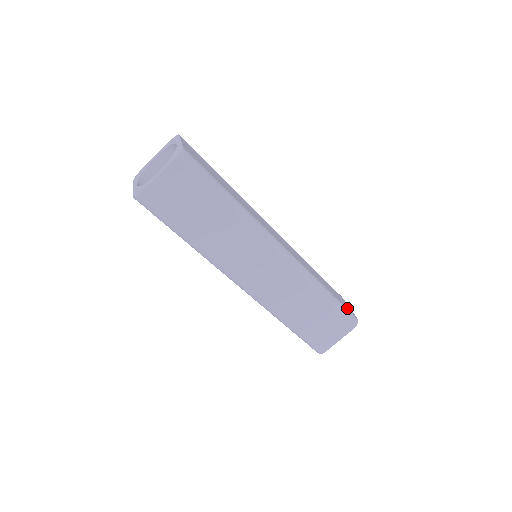
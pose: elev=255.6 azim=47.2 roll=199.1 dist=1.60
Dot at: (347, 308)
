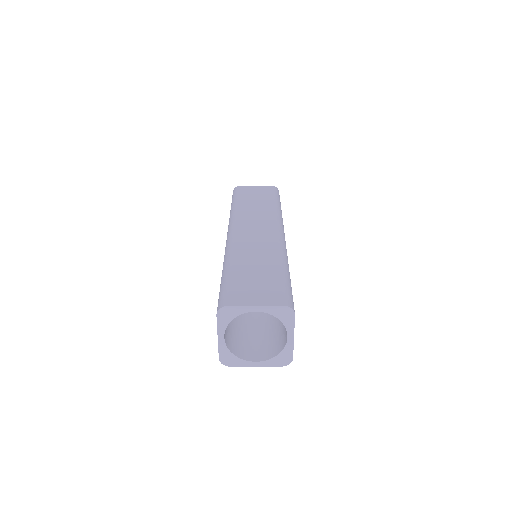
Dot at: occluded
